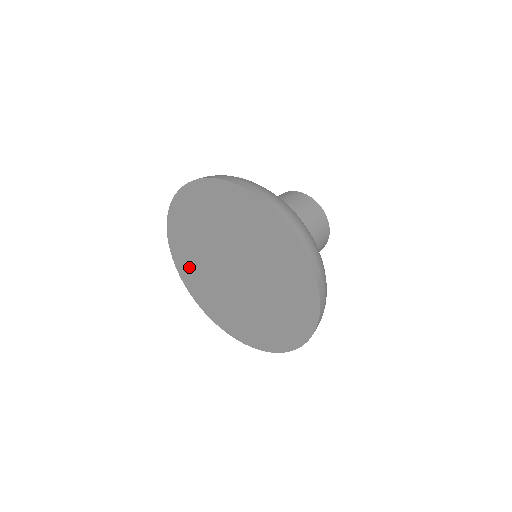
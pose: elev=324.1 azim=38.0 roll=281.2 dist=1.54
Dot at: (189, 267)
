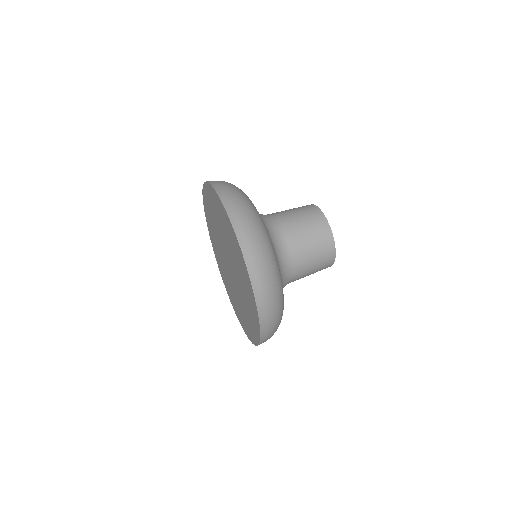
Dot at: occluded
